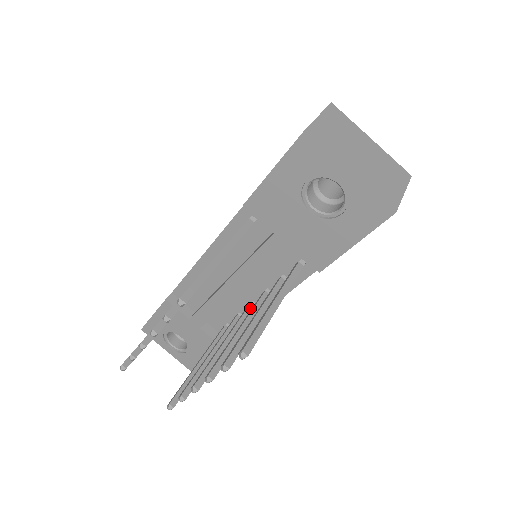
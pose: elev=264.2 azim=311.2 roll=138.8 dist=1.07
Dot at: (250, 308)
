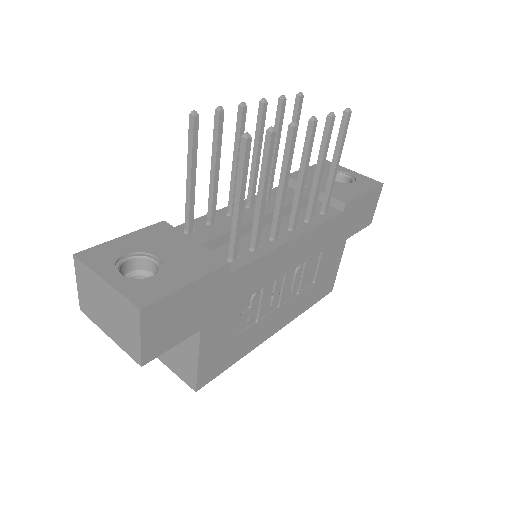
Dot at: (276, 231)
